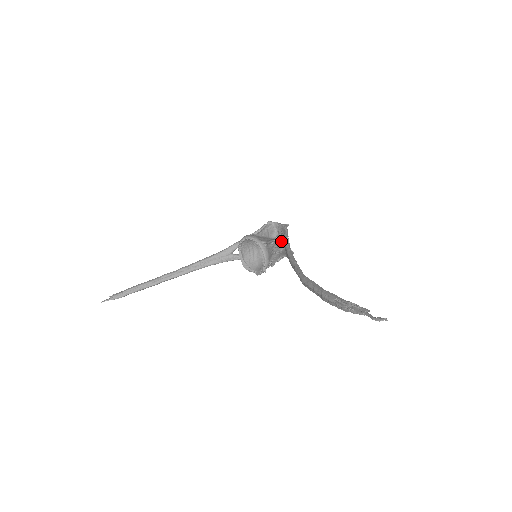
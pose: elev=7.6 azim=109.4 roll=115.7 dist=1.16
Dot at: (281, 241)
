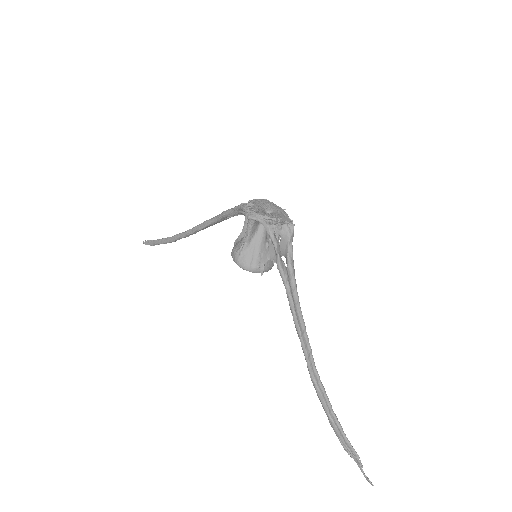
Dot at: occluded
